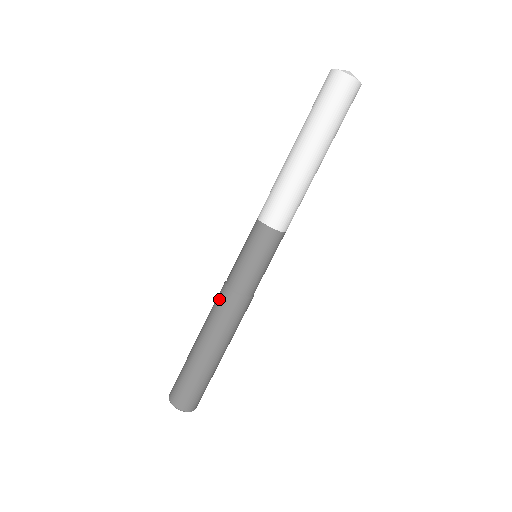
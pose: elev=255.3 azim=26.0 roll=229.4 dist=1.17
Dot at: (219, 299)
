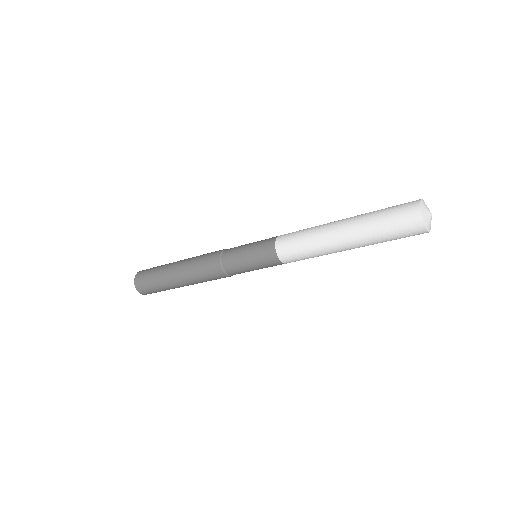
Dot at: (209, 262)
